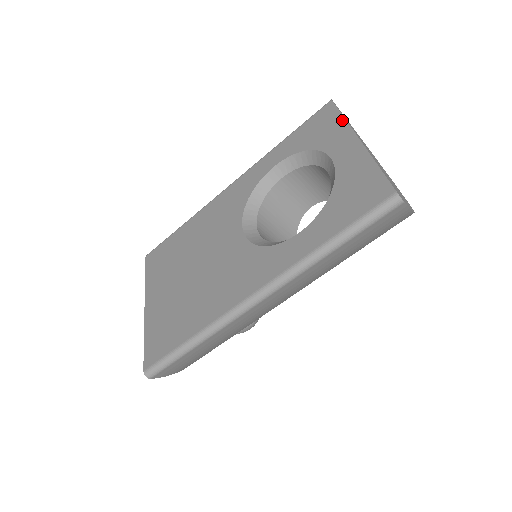
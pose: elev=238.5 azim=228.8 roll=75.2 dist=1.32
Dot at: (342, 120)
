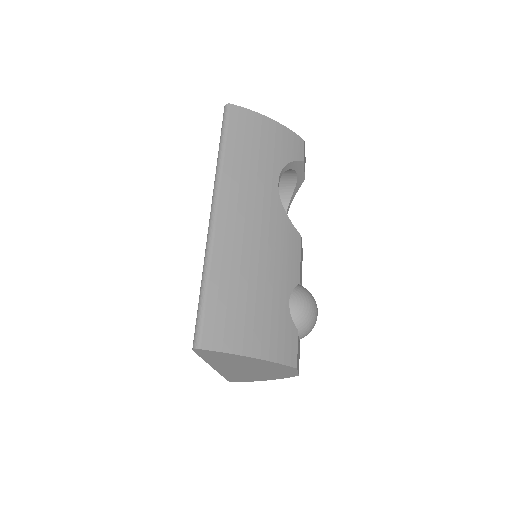
Dot at: occluded
